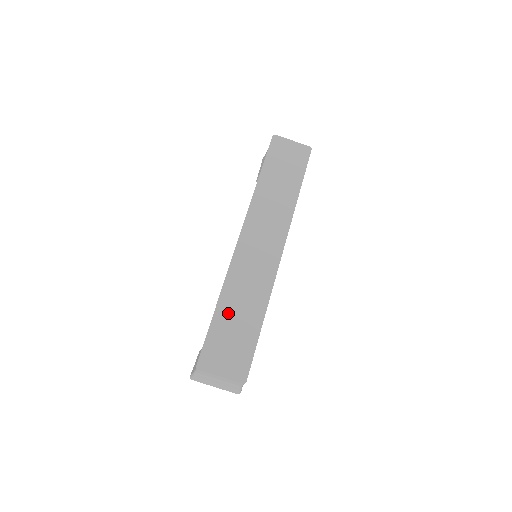
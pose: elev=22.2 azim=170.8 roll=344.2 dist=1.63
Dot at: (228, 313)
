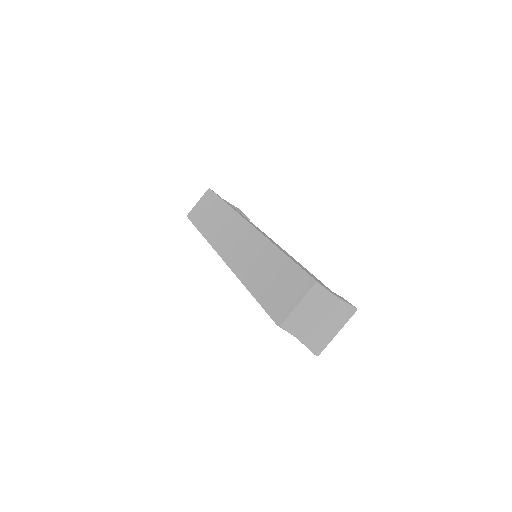
Dot at: (259, 282)
